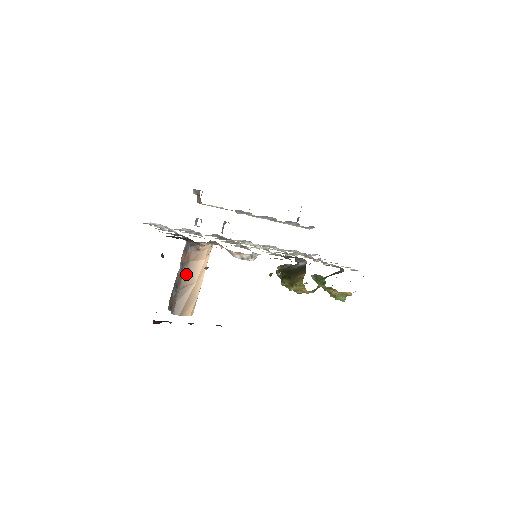
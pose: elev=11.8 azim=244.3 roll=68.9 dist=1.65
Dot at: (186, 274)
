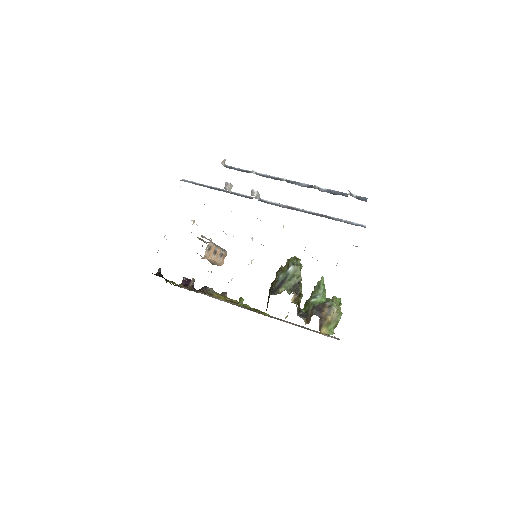
Dot at: (200, 255)
